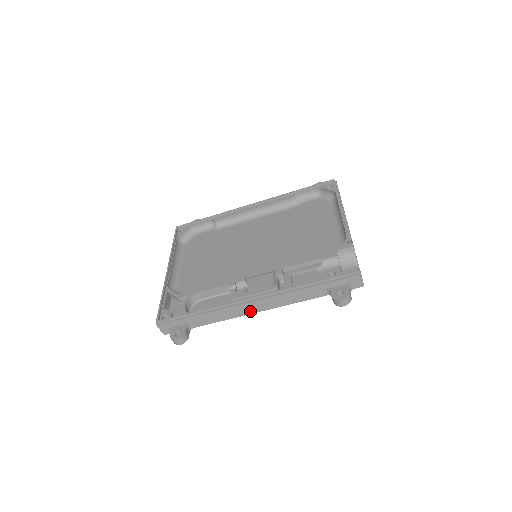
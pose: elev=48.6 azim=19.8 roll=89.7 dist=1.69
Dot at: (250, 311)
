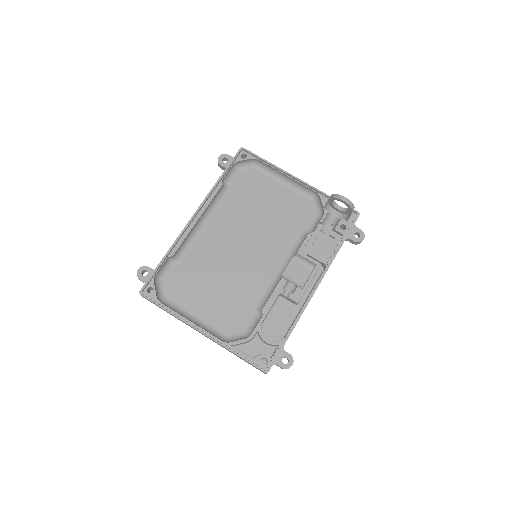
Dot at: occluded
